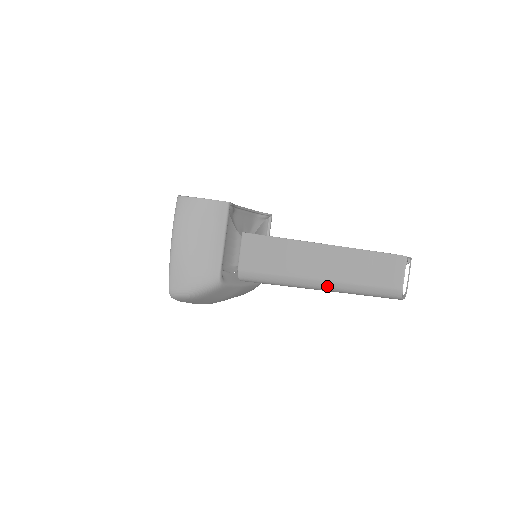
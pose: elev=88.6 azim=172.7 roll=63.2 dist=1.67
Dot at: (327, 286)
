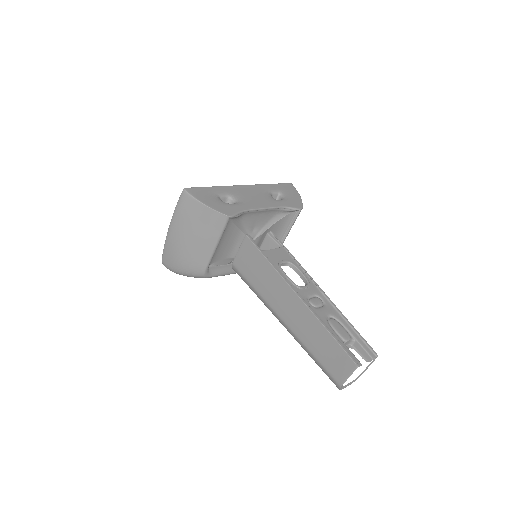
Dot at: (290, 332)
